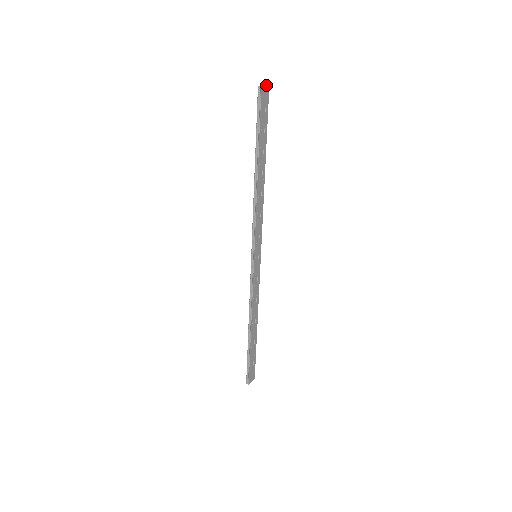
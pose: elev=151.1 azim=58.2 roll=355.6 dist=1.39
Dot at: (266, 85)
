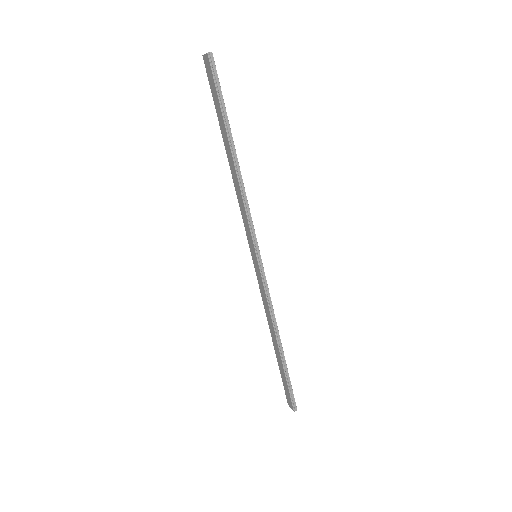
Dot at: (203, 55)
